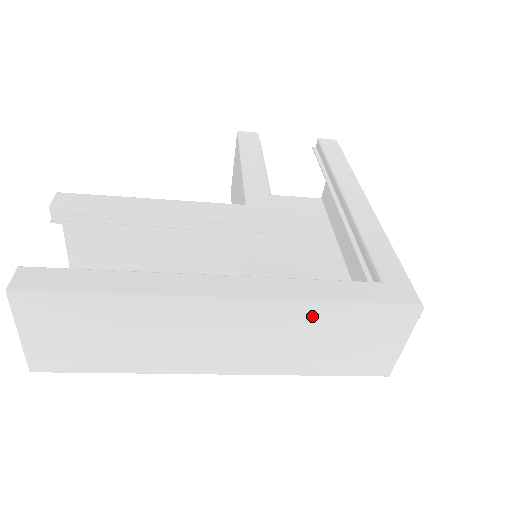
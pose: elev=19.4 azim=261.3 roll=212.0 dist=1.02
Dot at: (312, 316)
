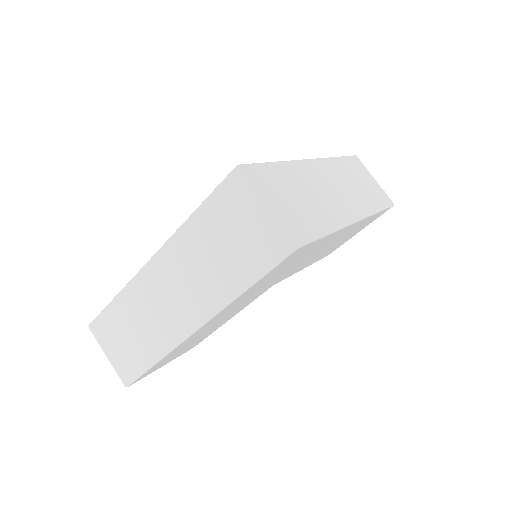
Dot at: (191, 235)
